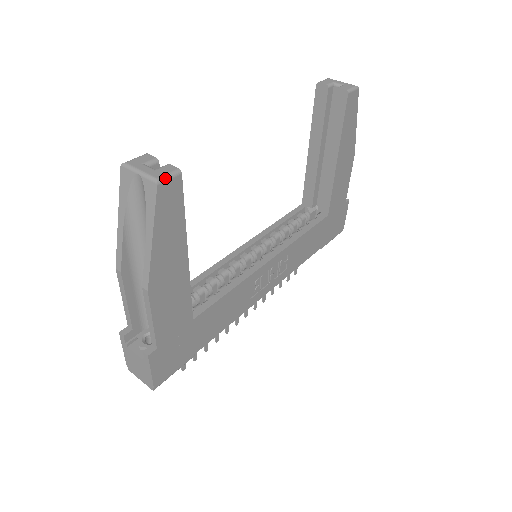
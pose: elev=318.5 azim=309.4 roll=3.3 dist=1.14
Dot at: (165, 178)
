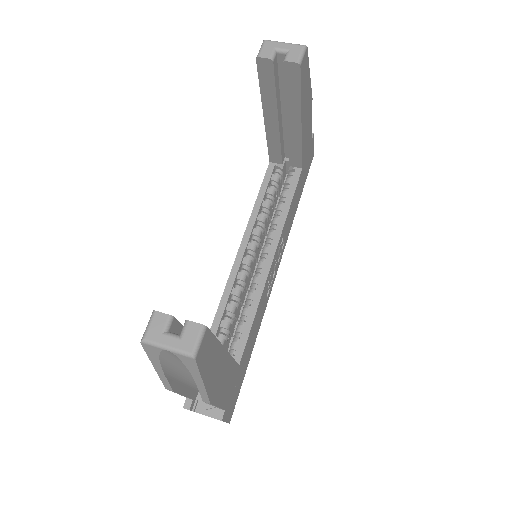
Dot at: (198, 347)
